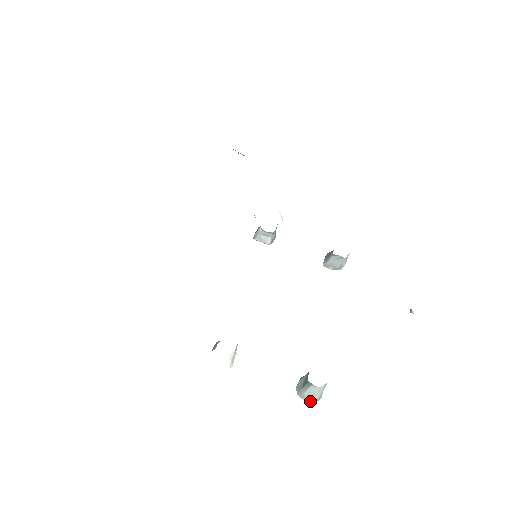
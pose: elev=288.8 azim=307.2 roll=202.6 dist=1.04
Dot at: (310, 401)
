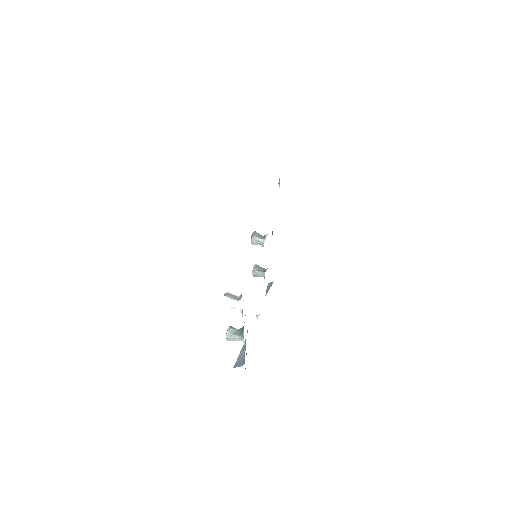
Dot at: (228, 339)
